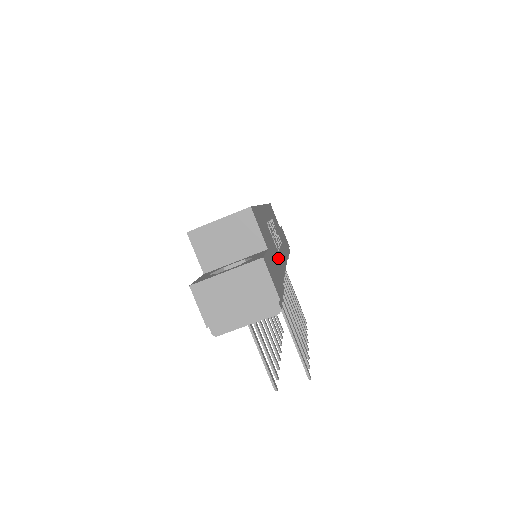
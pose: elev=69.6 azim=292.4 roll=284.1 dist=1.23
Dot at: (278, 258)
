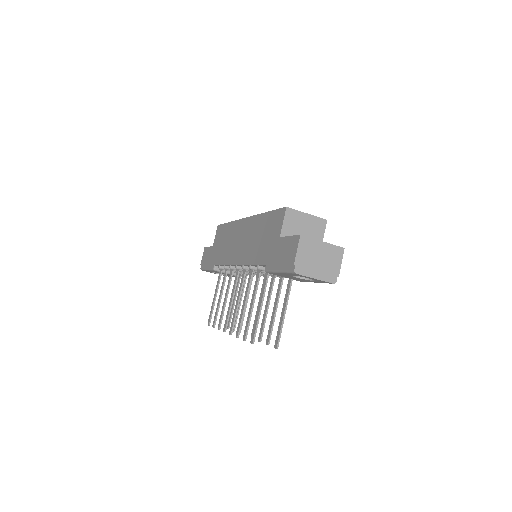
Dot at: occluded
